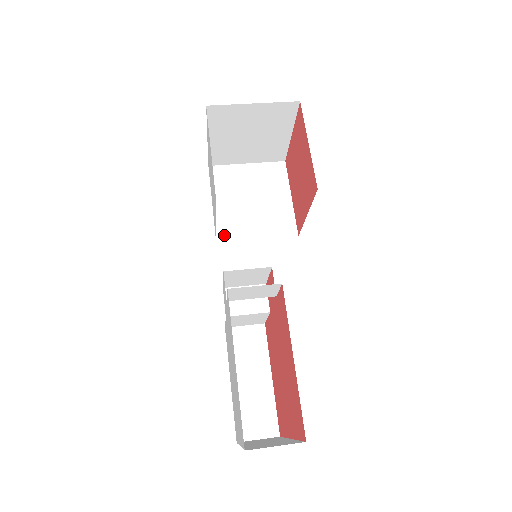
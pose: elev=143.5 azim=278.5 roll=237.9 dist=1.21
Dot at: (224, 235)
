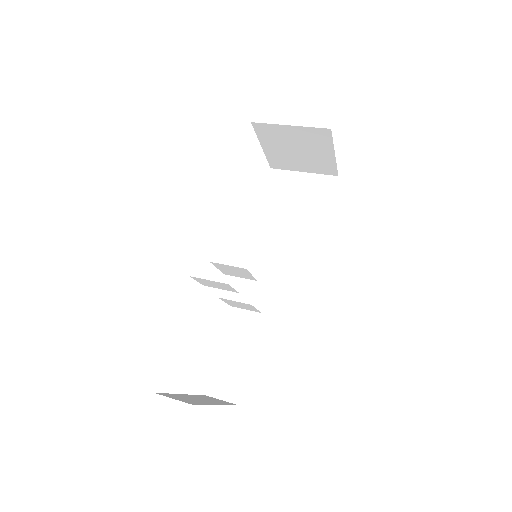
Dot at: (260, 231)
